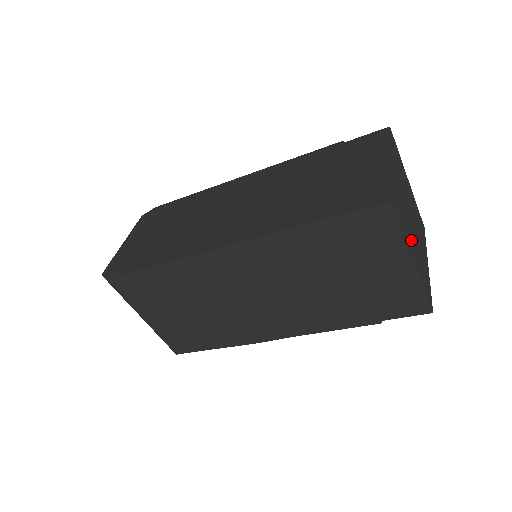
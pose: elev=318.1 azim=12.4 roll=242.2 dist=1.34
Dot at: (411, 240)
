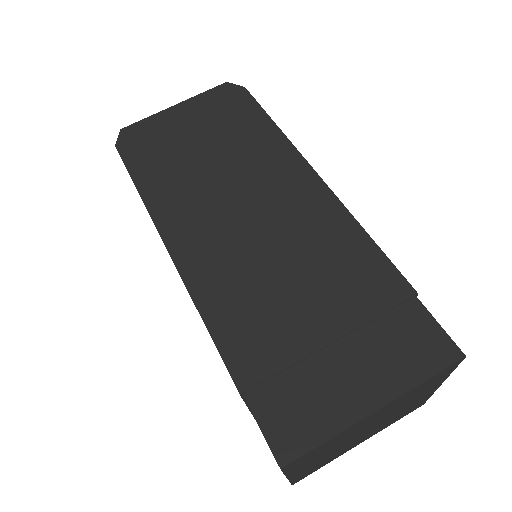
Dot at: (318, 459)
